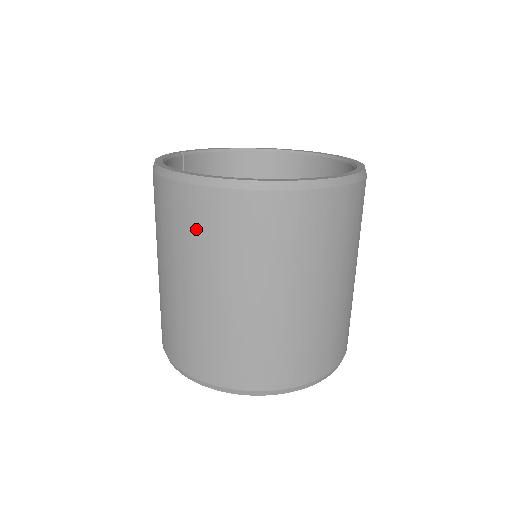
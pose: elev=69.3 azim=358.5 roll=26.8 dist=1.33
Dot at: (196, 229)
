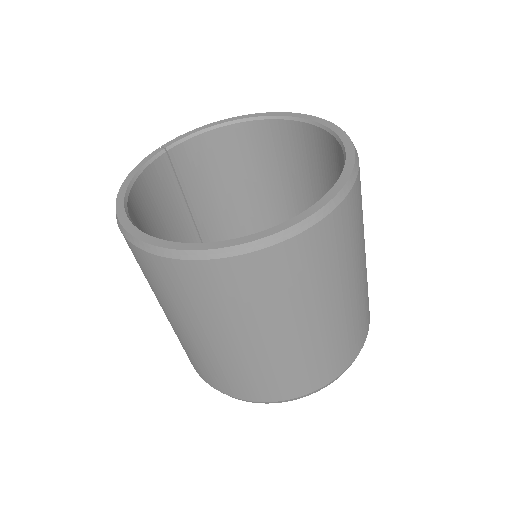
Dot at: (152, 280)
